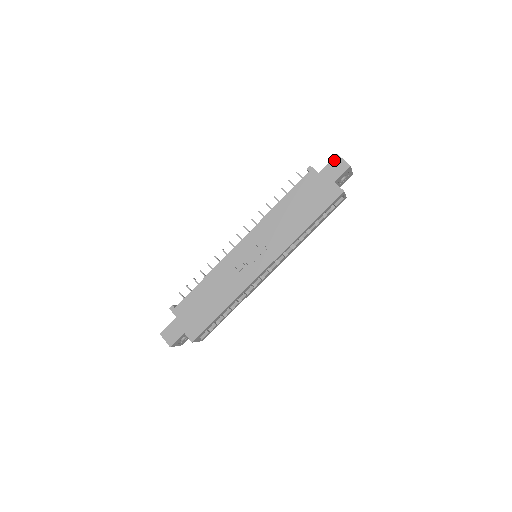
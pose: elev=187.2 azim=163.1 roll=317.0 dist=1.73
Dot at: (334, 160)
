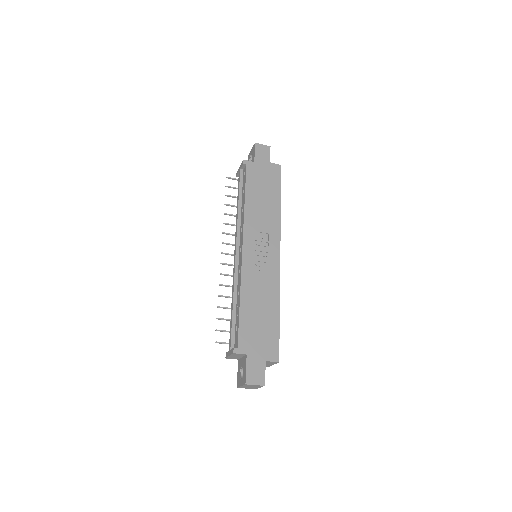
Dot at: (256, 148)
